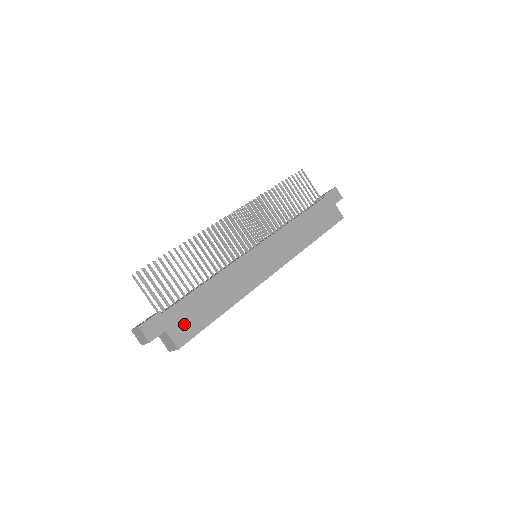
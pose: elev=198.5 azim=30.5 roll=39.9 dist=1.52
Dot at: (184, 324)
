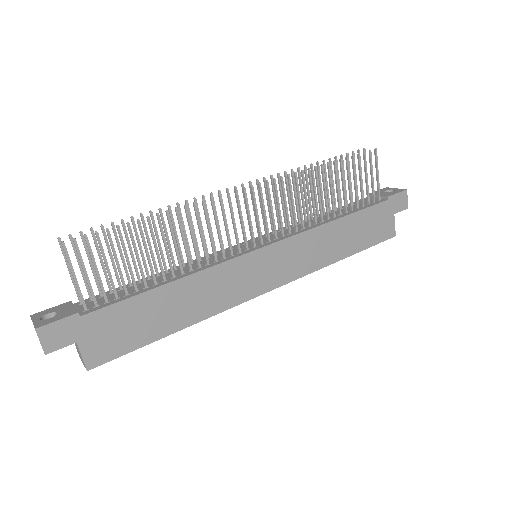
Dot at: (109, 337)
